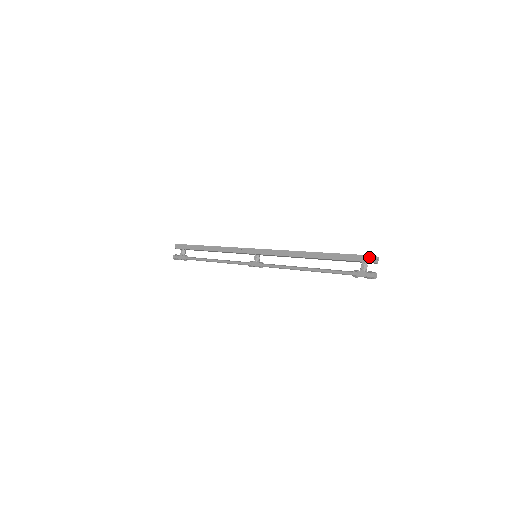
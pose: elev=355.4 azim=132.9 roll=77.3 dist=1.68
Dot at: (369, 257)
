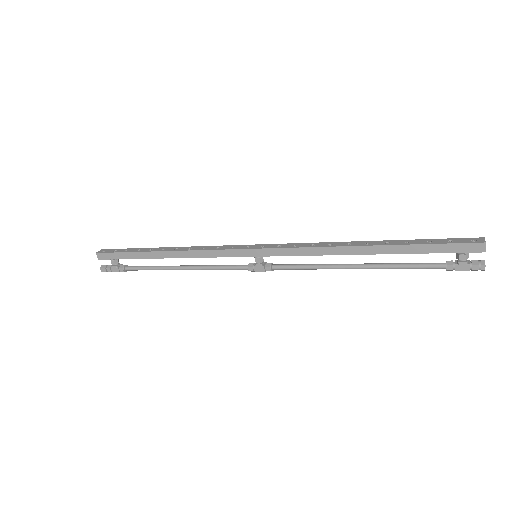
Dot at: (476, 246)
